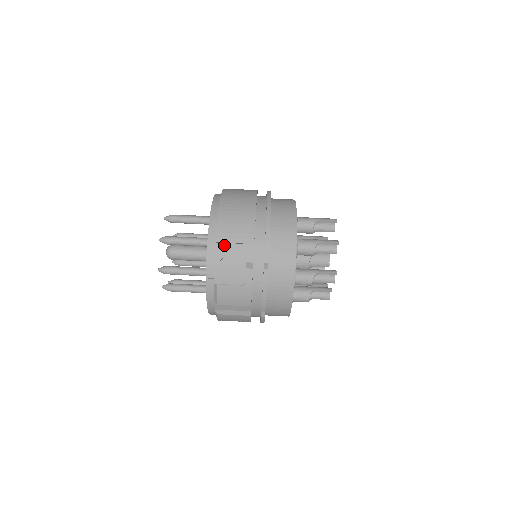
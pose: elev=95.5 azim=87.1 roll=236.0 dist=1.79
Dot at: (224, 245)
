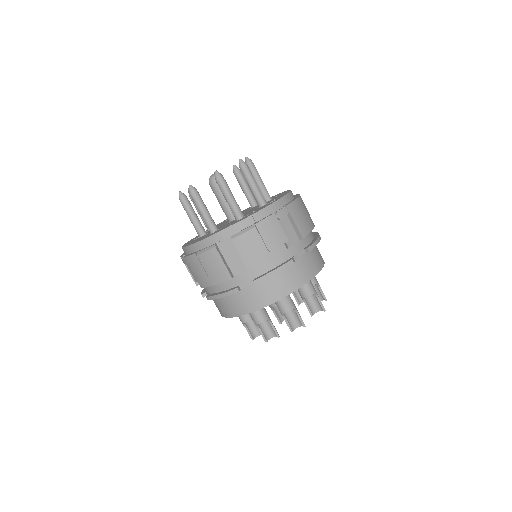
Dot at: occluded
